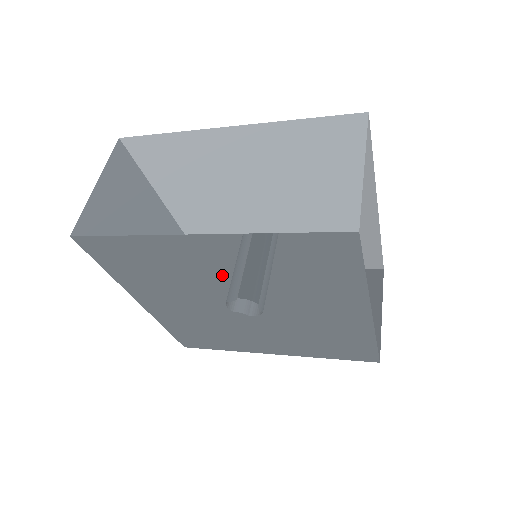
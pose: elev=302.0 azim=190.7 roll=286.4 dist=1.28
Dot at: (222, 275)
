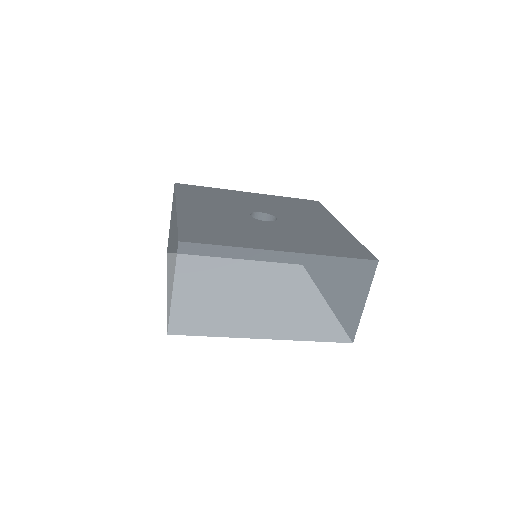
Dot at: occluded
